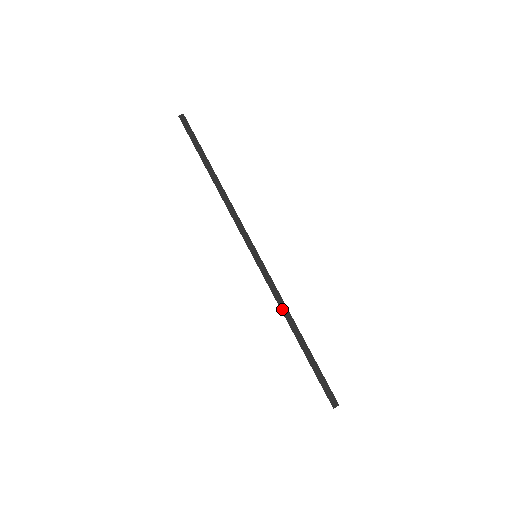
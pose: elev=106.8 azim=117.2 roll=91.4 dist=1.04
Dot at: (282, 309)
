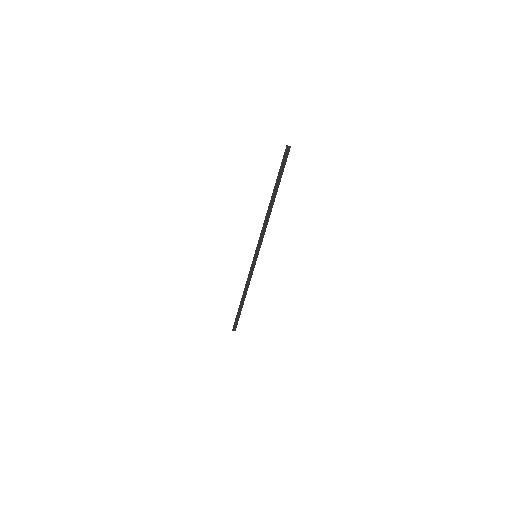
Dot at: (246, 285)
